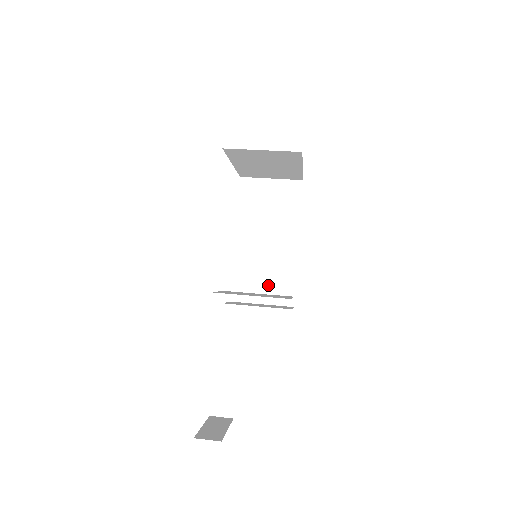
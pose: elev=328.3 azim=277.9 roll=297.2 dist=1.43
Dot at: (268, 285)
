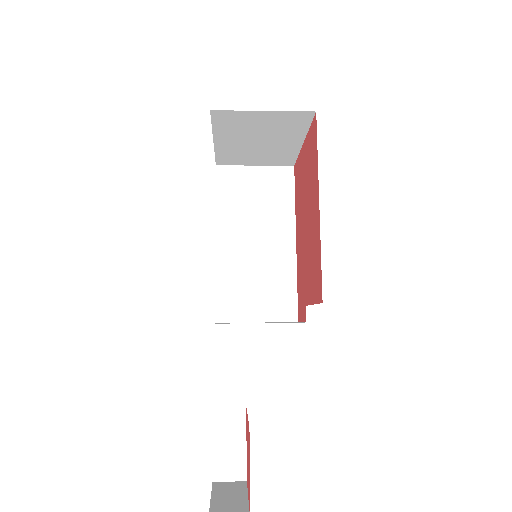
Dot at: (263, 297)
